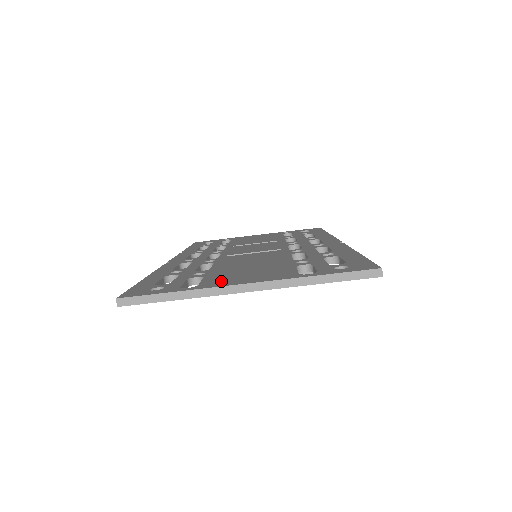
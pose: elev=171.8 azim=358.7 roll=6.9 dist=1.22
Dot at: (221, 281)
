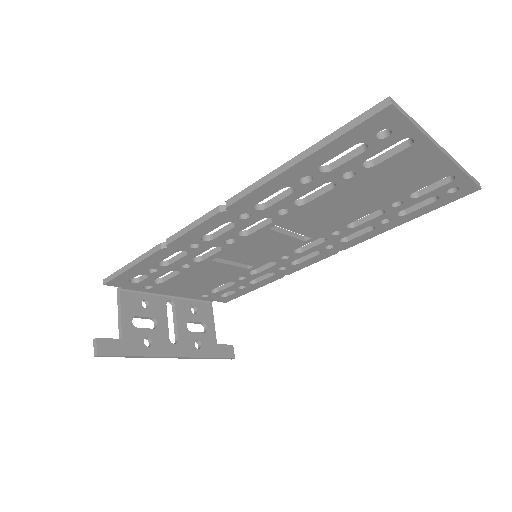
Dot at: occluded
